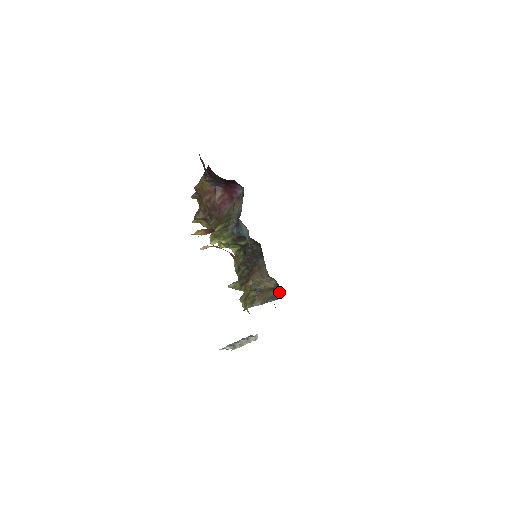
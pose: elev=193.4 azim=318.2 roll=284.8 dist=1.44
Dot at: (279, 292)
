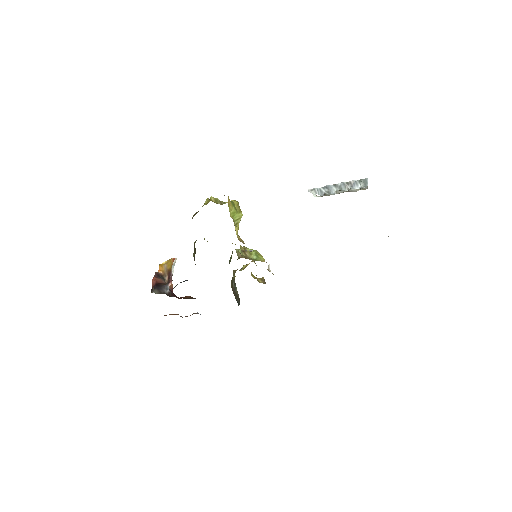
Dot at: occluded
